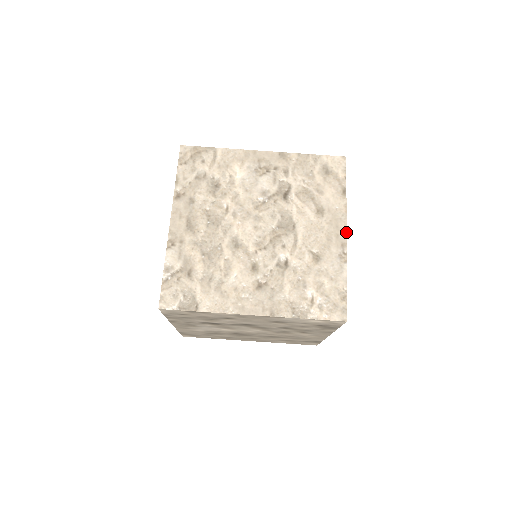
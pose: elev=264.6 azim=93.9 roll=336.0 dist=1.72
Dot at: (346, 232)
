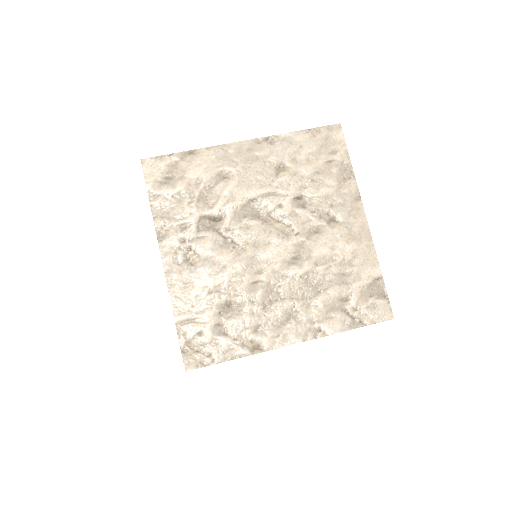
Dot at: occluded
